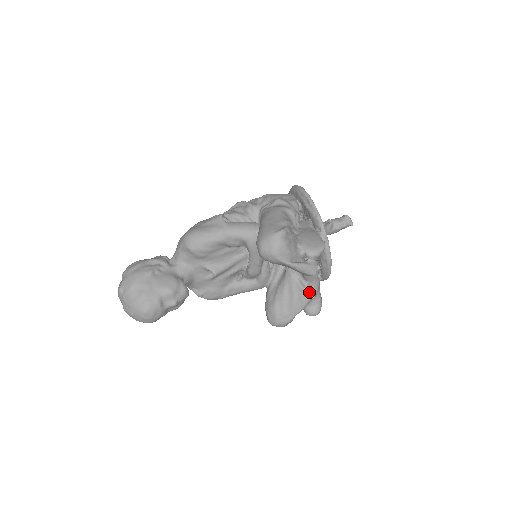
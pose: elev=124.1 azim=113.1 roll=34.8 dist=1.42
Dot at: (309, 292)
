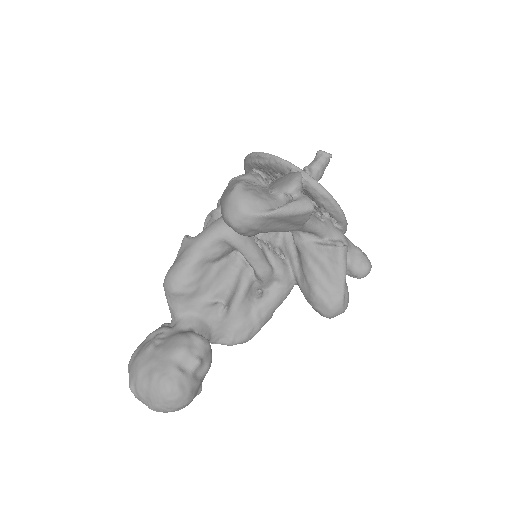
Dot at: (335, 246)
